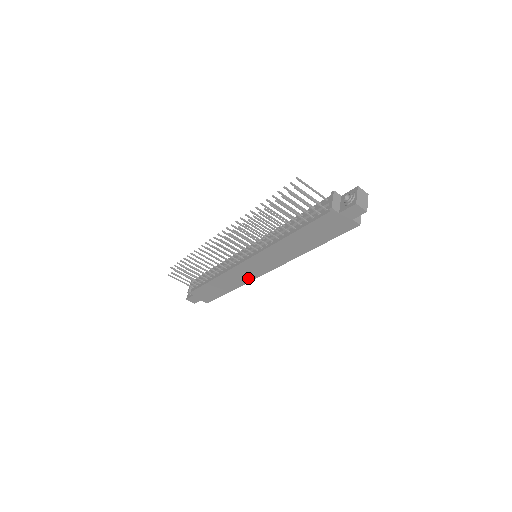
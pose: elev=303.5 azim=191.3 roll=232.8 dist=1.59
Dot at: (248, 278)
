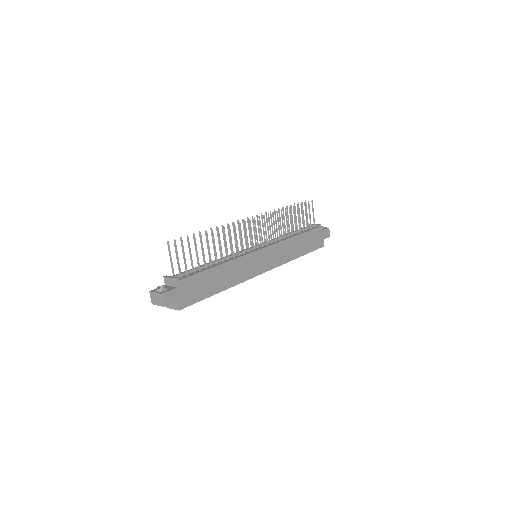
Dot at: (246, 275)
